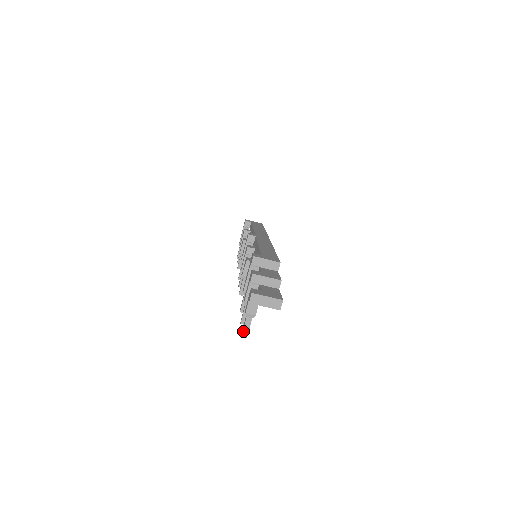
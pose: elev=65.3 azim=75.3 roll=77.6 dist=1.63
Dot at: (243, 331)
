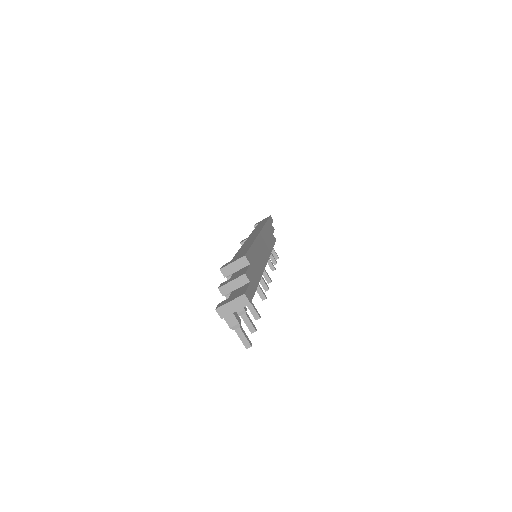
Dot at: (243, 343)
